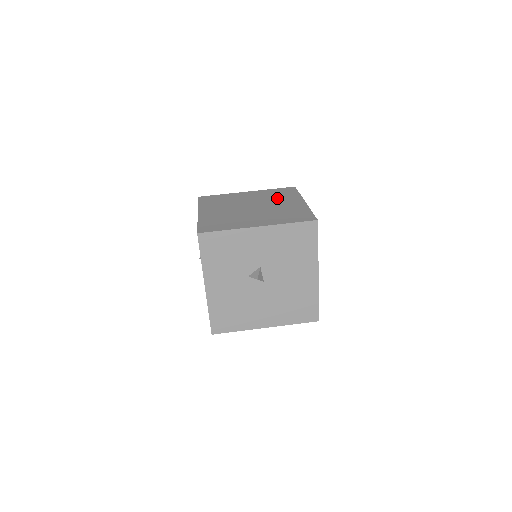
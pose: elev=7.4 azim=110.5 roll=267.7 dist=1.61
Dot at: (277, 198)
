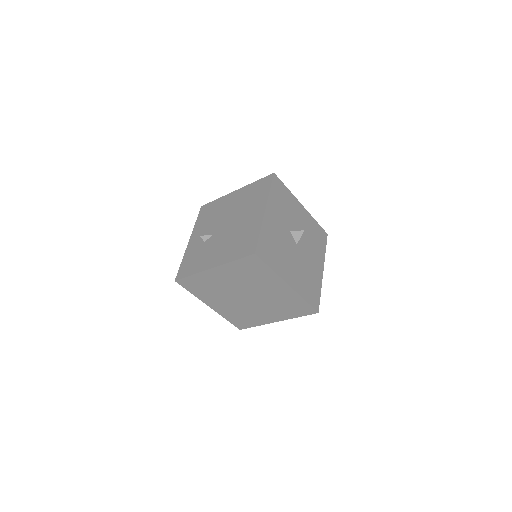
Dot at: occluded
